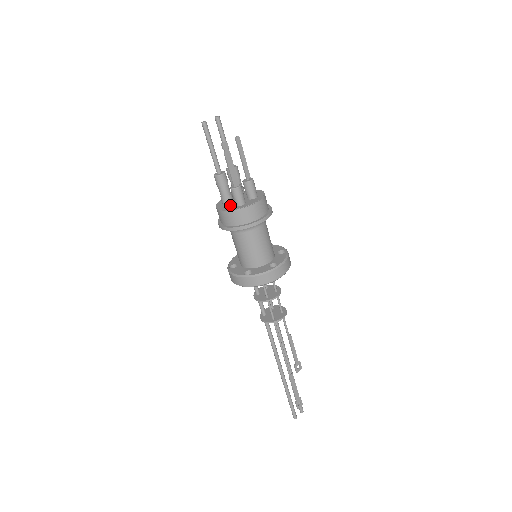
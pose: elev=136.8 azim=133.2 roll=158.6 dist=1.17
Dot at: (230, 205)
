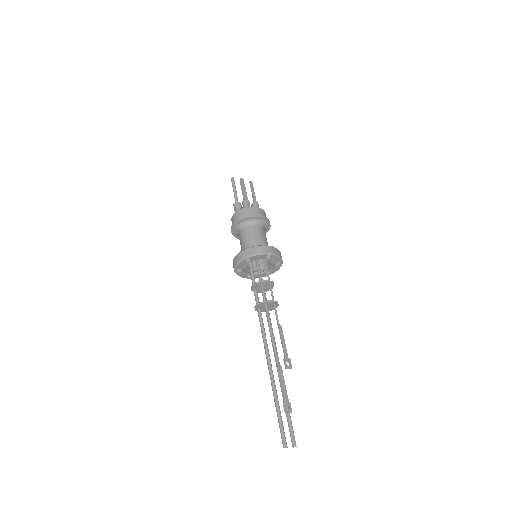
Dot at: occluded
